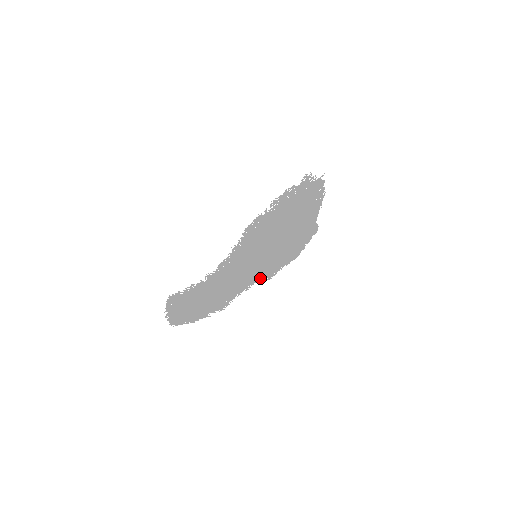
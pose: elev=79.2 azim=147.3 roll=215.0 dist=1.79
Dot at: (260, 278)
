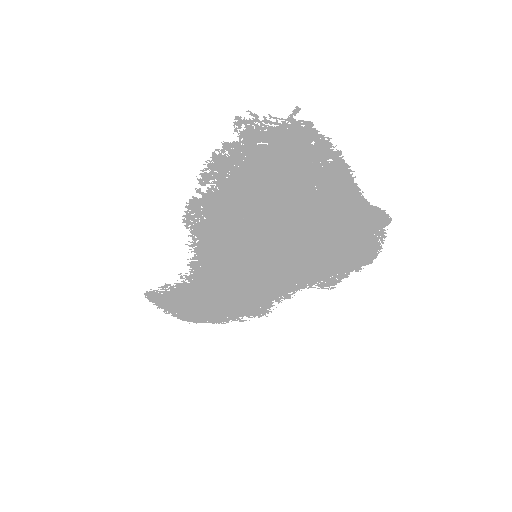
Dot at: (306, 285)
